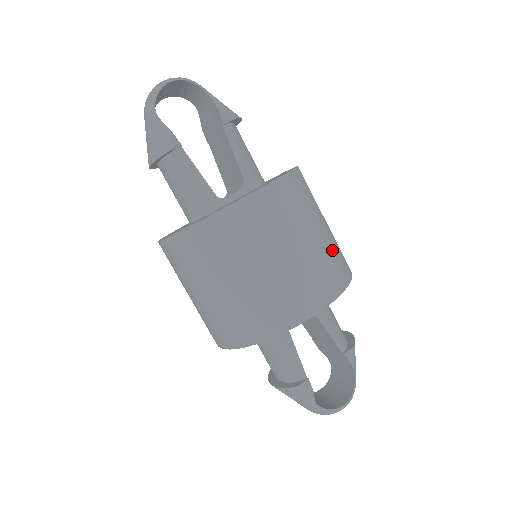
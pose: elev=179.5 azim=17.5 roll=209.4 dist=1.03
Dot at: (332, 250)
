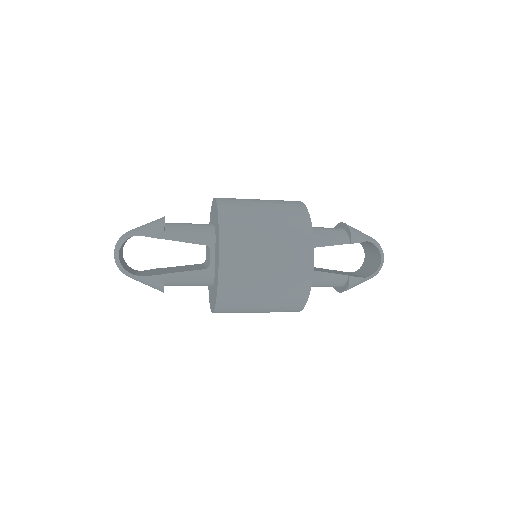
Dot at: (283, 220)
